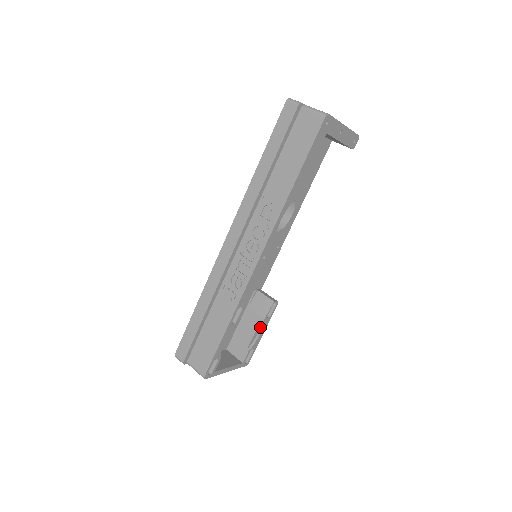
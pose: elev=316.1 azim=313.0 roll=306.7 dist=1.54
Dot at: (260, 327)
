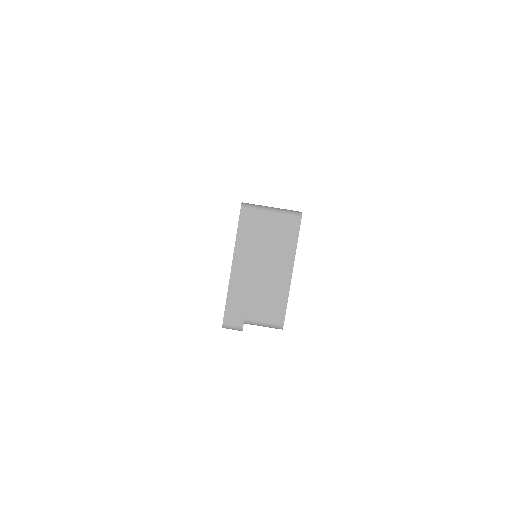
Dot at: occluded
